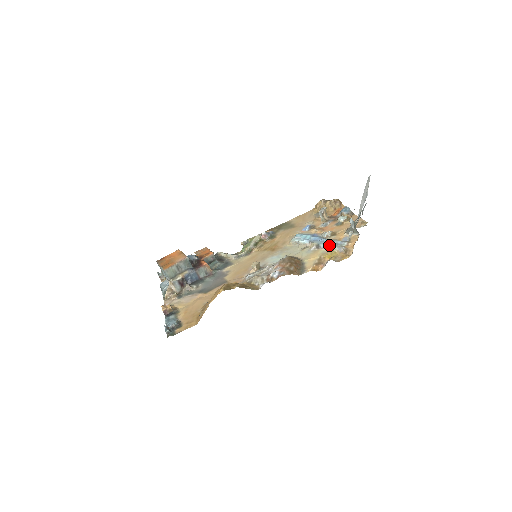
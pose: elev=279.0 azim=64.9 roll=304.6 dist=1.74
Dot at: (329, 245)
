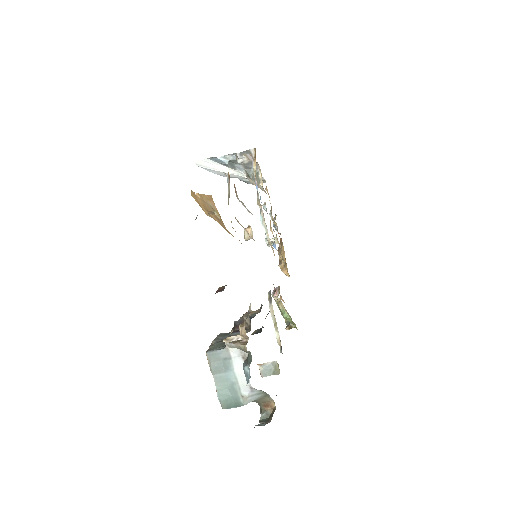
Dot at: (255, 182)
